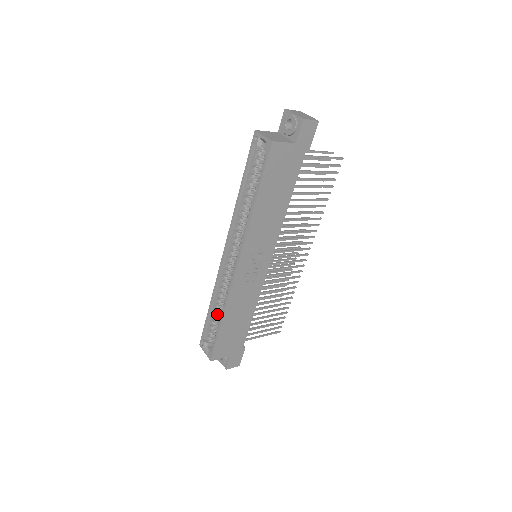
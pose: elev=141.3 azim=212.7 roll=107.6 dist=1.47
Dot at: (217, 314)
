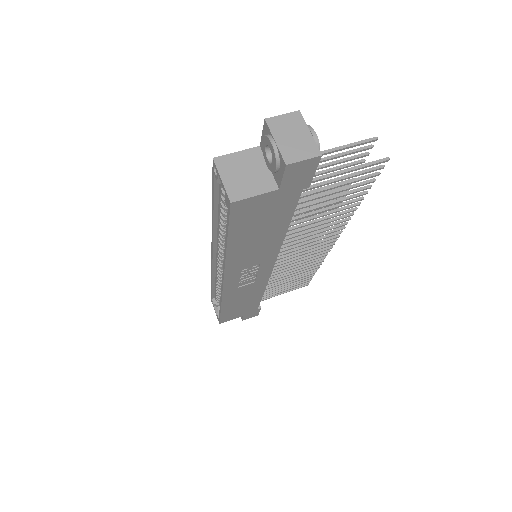
Dot at: (220, 291)
